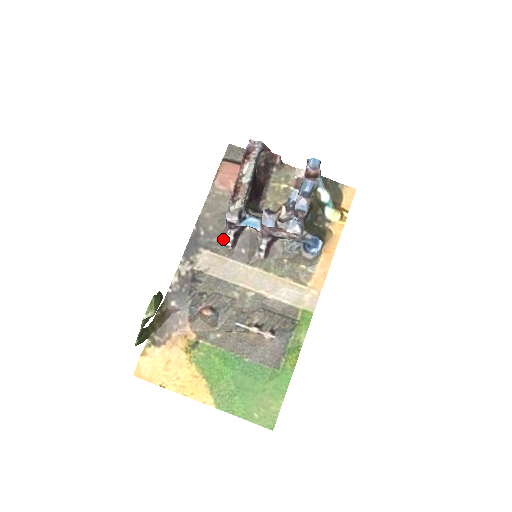
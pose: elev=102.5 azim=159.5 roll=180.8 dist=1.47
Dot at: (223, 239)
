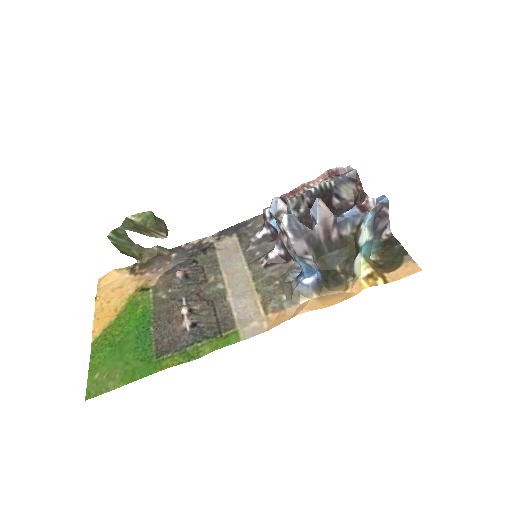
Dot at: (254, 234)
